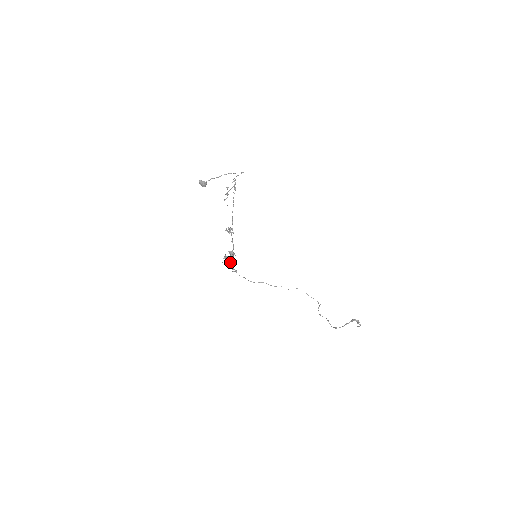
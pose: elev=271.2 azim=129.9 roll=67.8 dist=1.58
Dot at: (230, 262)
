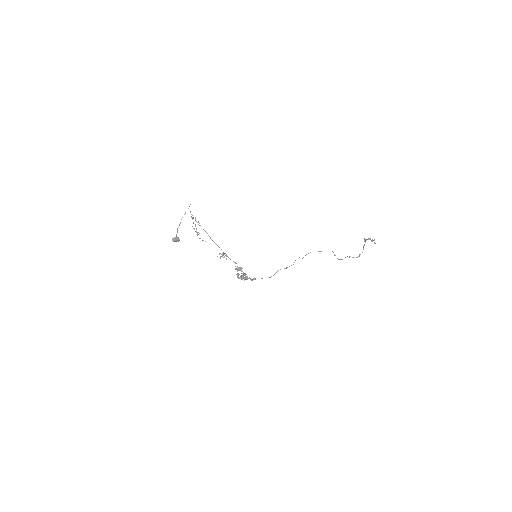
Dot at: (243, 275)
